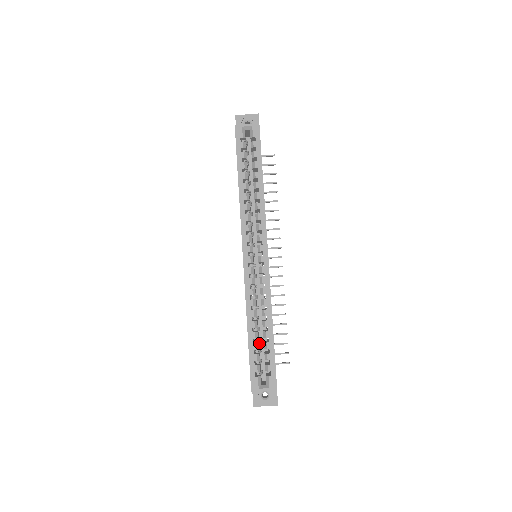
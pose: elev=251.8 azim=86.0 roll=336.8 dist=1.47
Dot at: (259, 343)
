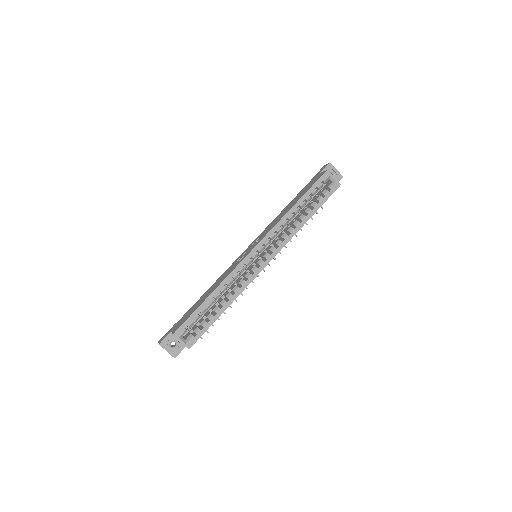
Dot at: occluded
